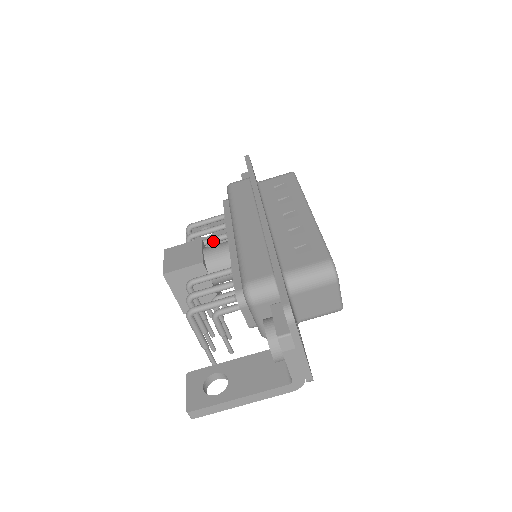
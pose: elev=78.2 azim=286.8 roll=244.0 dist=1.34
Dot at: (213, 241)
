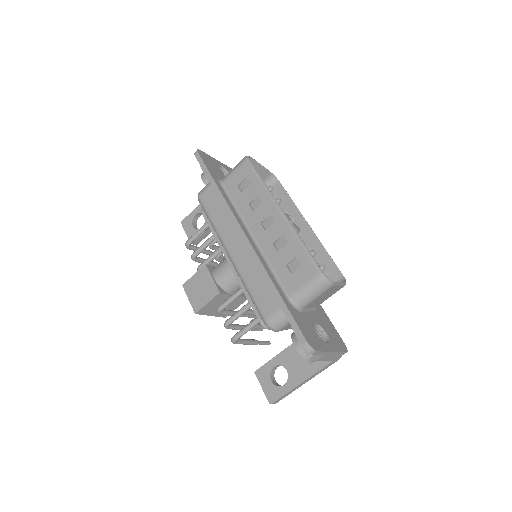
Dot at: (215, 257)
